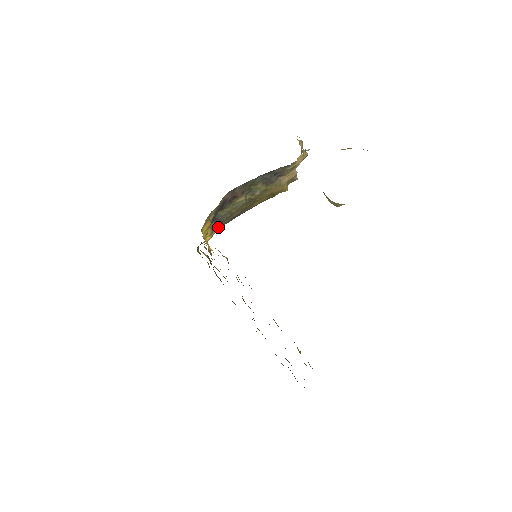
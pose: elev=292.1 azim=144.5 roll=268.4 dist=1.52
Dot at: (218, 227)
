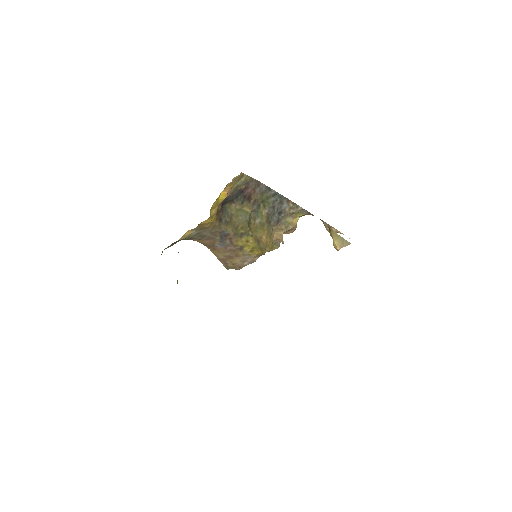
Dot at: (214, 223)
